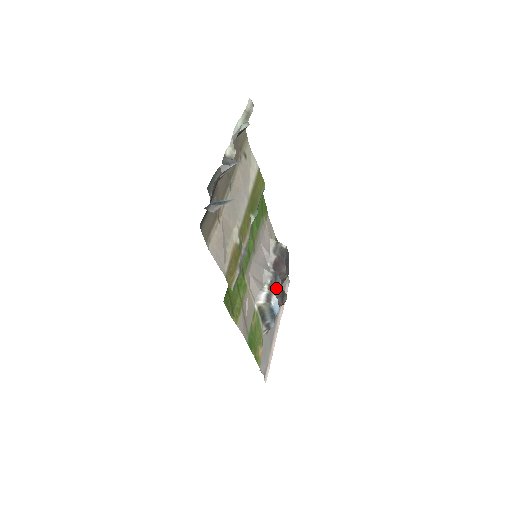
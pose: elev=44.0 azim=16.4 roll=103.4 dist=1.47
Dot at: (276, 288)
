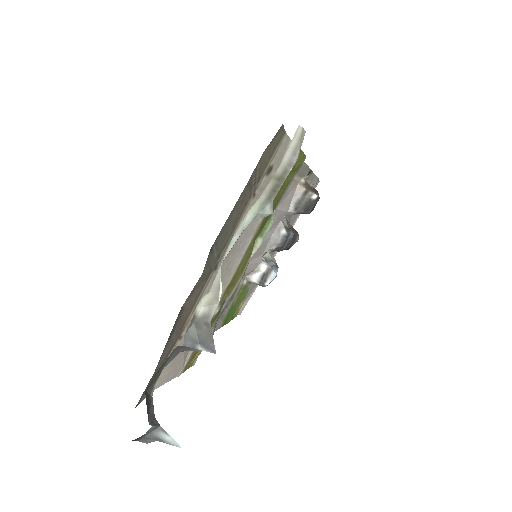
Dot at: (282, 249)
